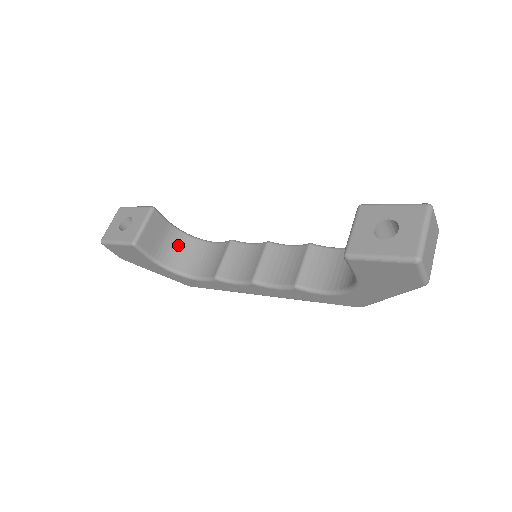
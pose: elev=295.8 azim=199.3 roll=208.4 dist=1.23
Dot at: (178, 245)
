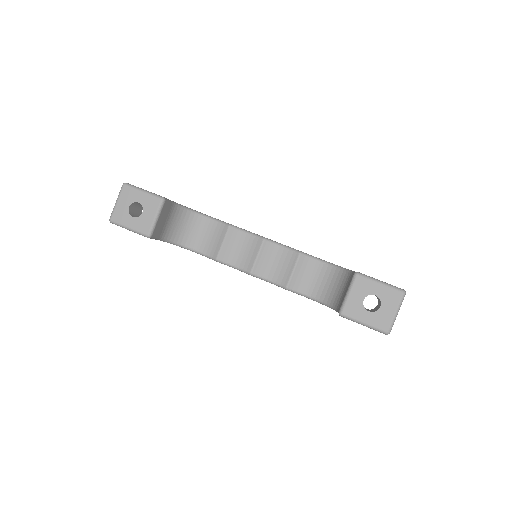
Dot at: (179, 220)
